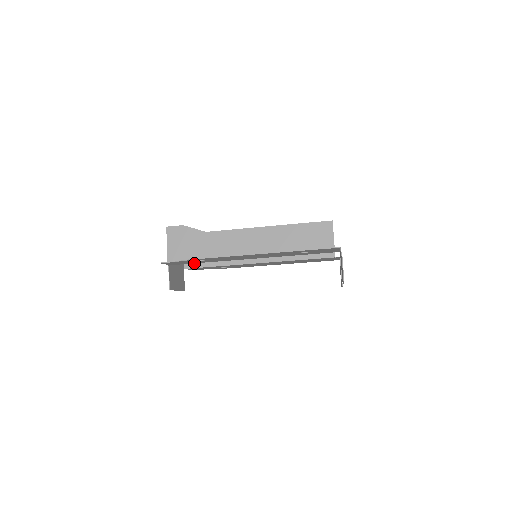
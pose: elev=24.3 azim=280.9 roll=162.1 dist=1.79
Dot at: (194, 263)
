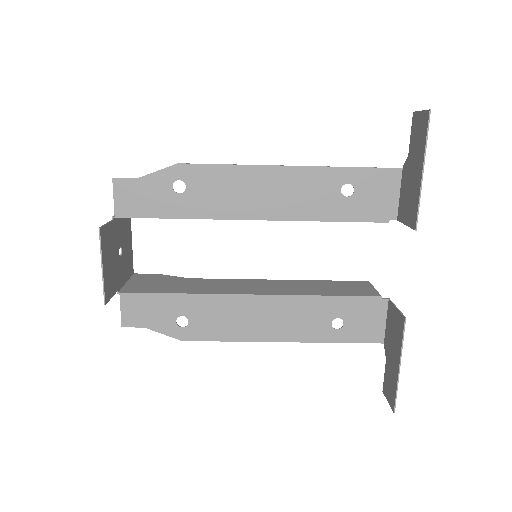
Dot at: (139, 289)
